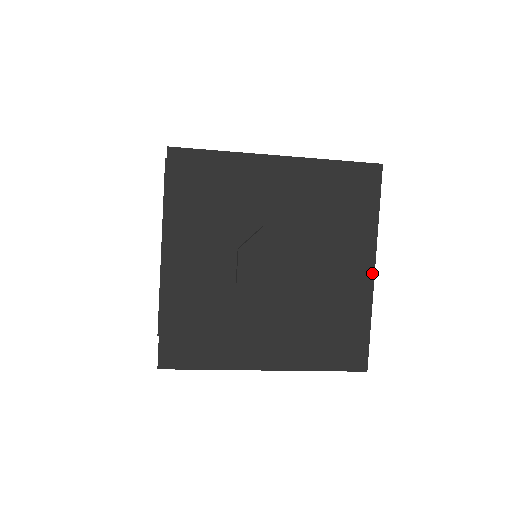
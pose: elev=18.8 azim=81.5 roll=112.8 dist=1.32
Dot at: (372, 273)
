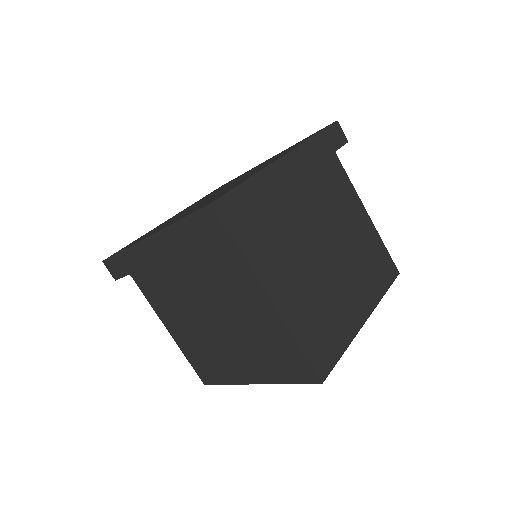
Dot at: occluded
